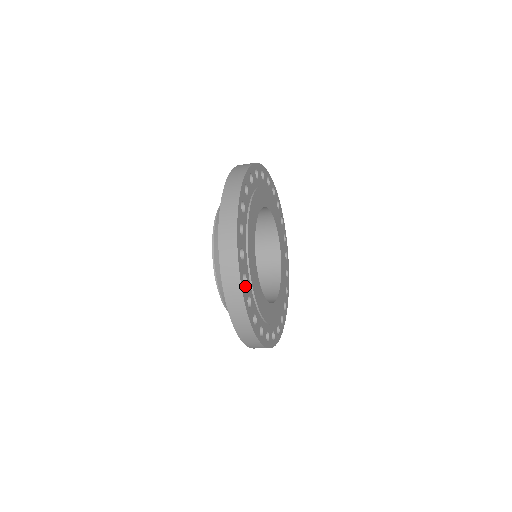
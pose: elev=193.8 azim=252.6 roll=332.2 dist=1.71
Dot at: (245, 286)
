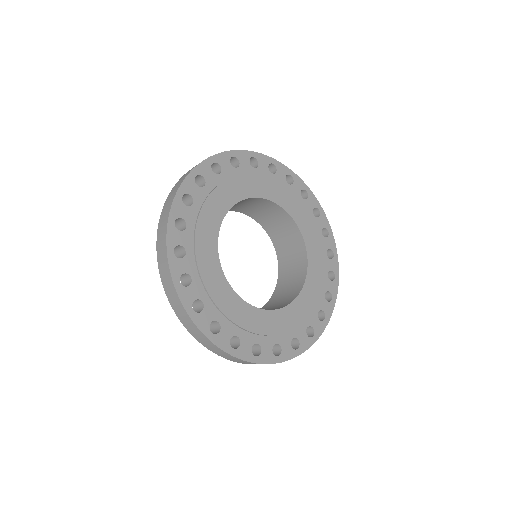
Dot at: (219, 333)
